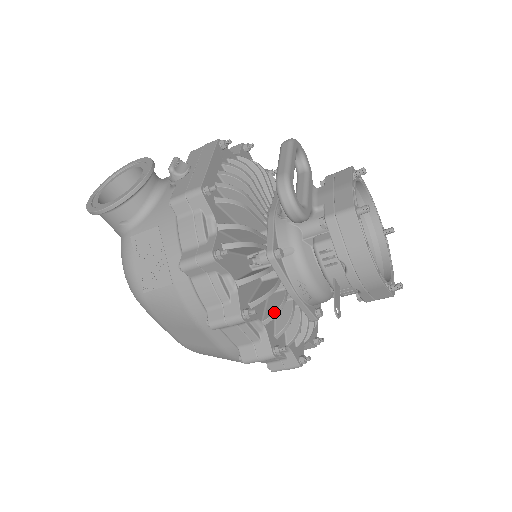
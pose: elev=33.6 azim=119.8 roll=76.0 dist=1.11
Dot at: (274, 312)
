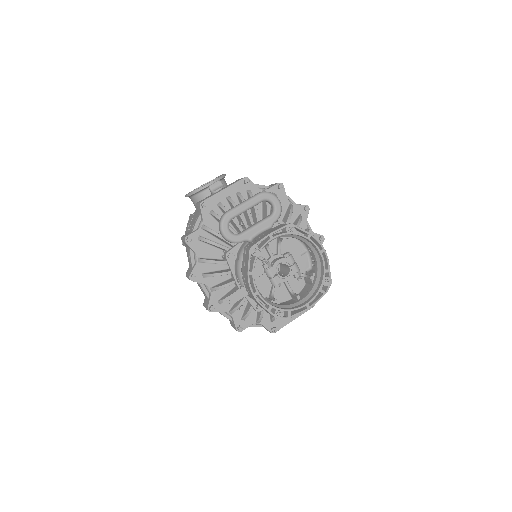
Dot at: (217, 287)
